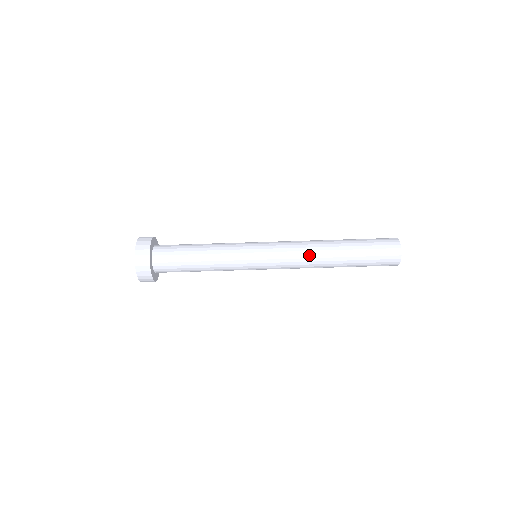
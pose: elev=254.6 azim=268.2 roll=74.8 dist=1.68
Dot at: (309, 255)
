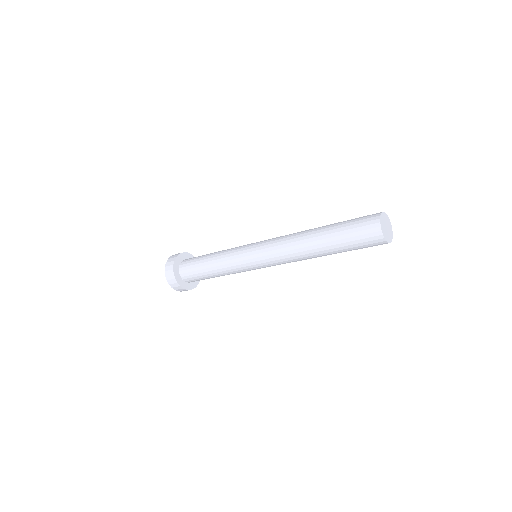
Dot at: (298, 260)
